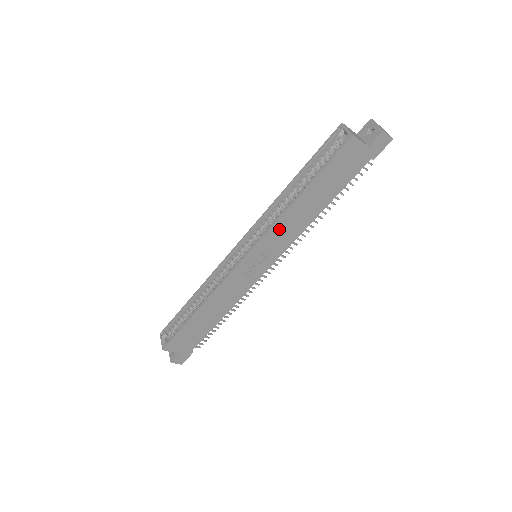
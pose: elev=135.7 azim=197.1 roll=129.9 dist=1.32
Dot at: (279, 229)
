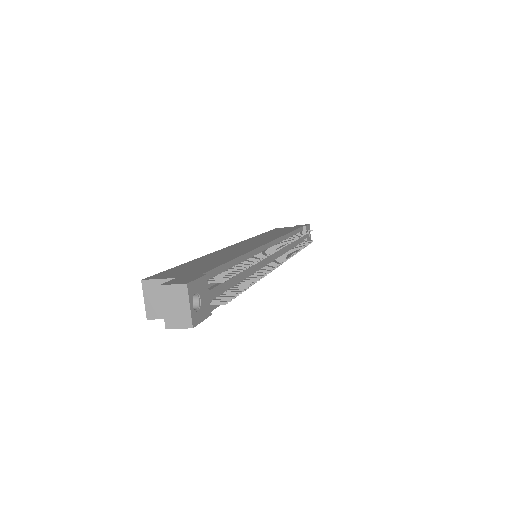
Dot at: occluded
